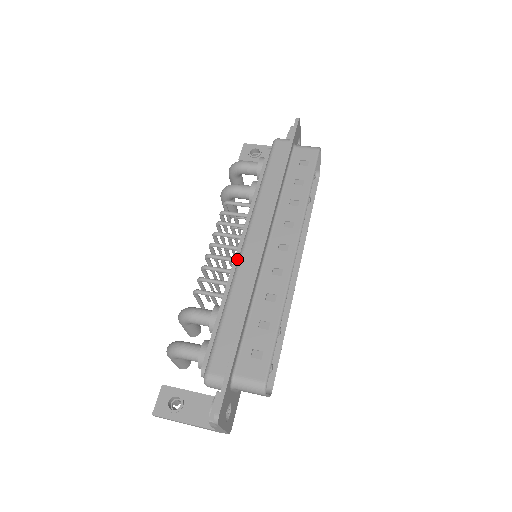
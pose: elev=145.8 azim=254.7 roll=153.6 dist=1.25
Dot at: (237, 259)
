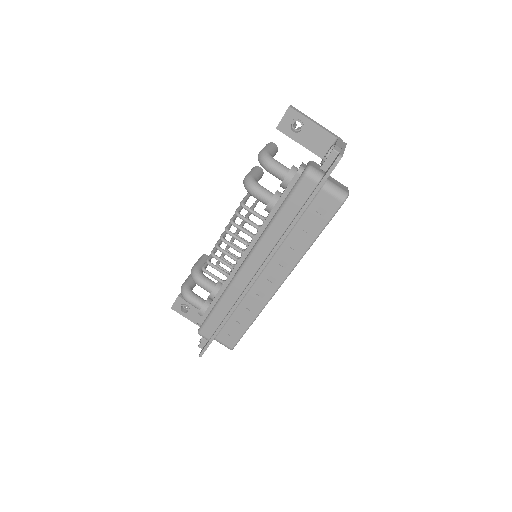
Dot at: (236, 269)
